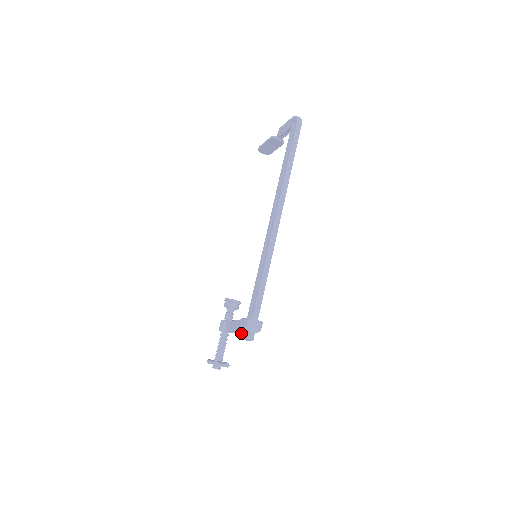
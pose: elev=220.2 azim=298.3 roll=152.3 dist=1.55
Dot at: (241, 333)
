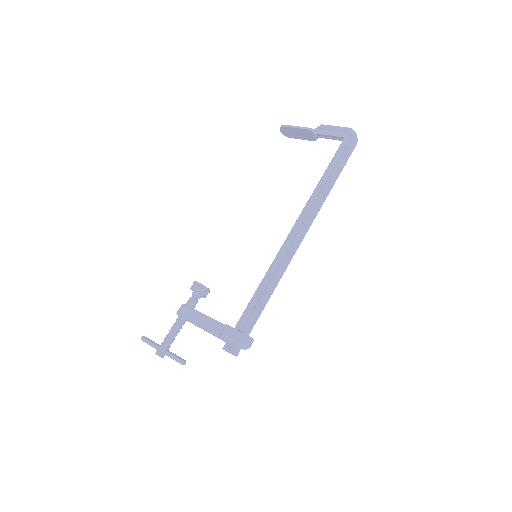
Dot at: occluded
